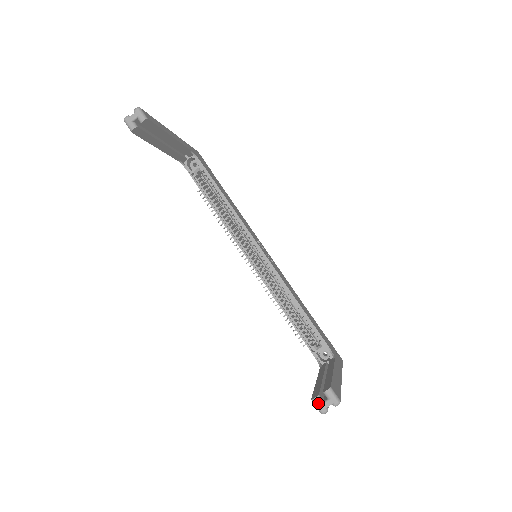
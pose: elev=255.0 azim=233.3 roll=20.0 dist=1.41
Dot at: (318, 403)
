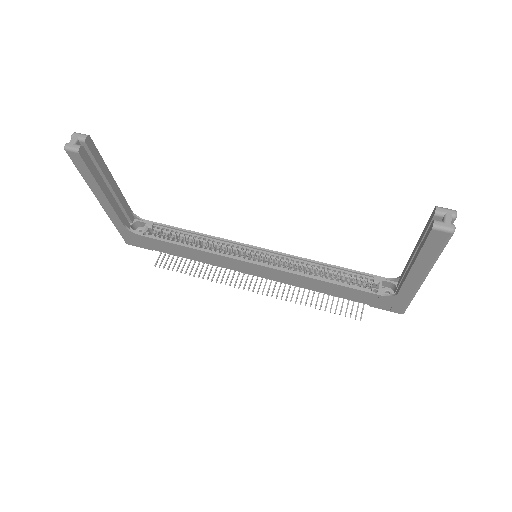
Dot at: (441, 224)
